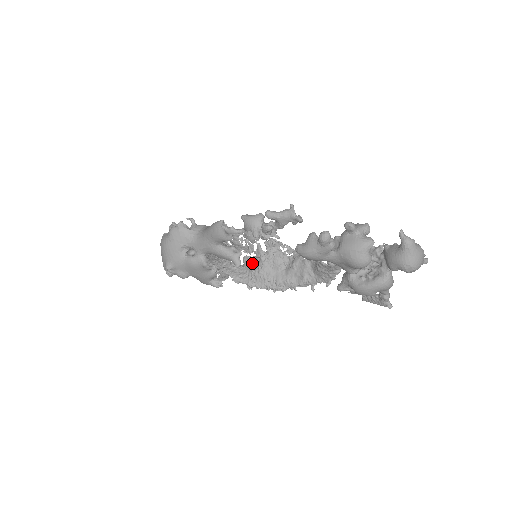
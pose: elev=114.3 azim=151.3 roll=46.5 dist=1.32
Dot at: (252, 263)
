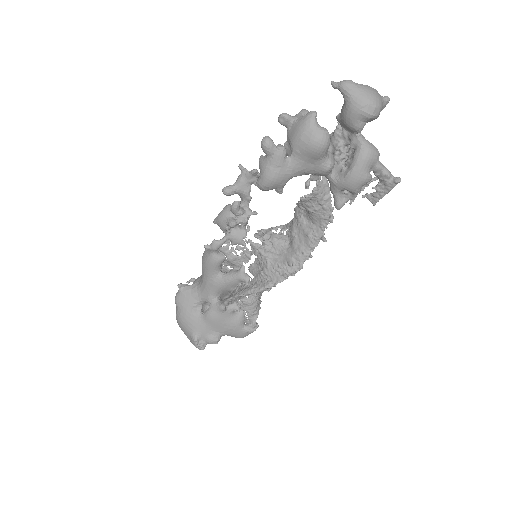
Dot at: (258, 267)
